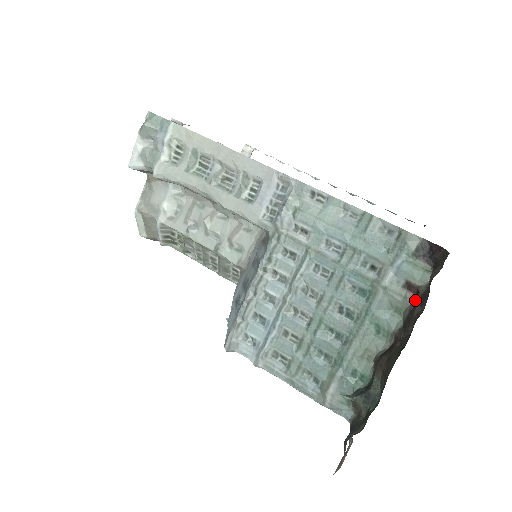
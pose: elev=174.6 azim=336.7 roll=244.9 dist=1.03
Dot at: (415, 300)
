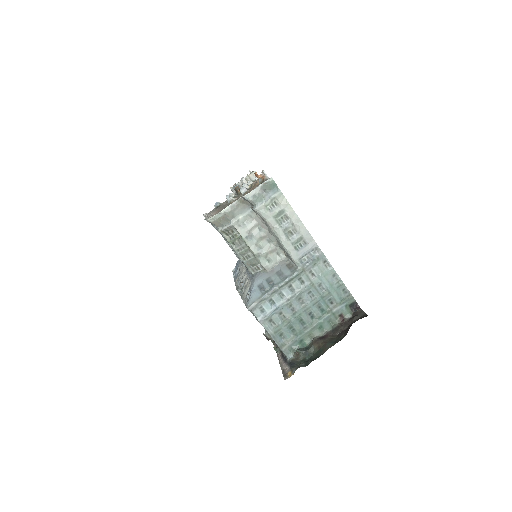
Dot at: (341, 322)
